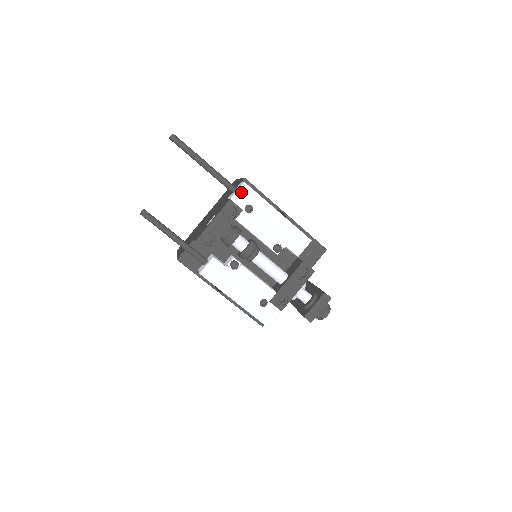
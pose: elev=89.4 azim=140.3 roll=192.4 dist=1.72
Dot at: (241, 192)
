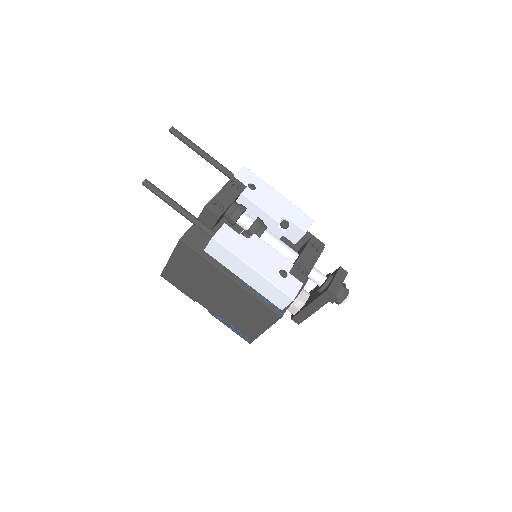
Dot at: (242, 172)
